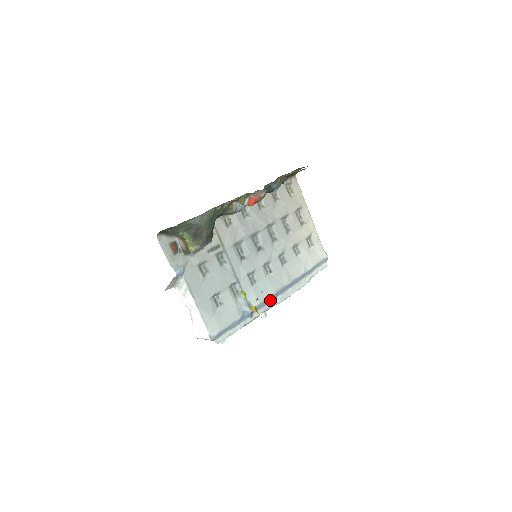
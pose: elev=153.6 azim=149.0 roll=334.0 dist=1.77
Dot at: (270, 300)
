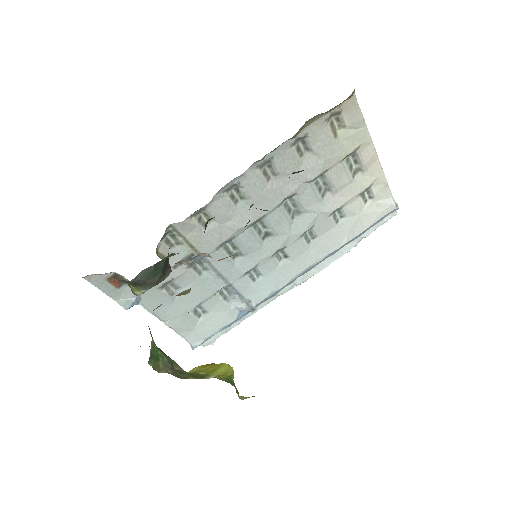
Dot at: (284, 287)
